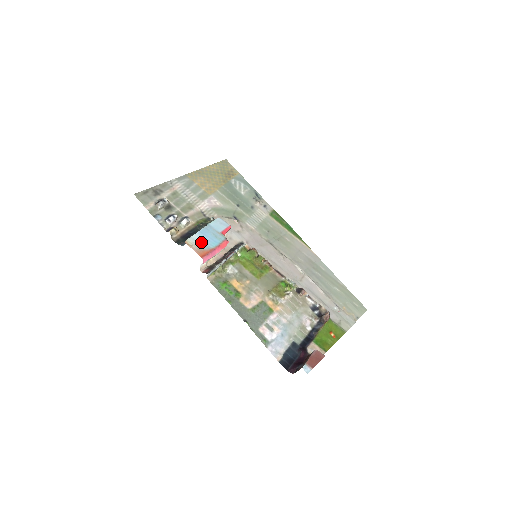
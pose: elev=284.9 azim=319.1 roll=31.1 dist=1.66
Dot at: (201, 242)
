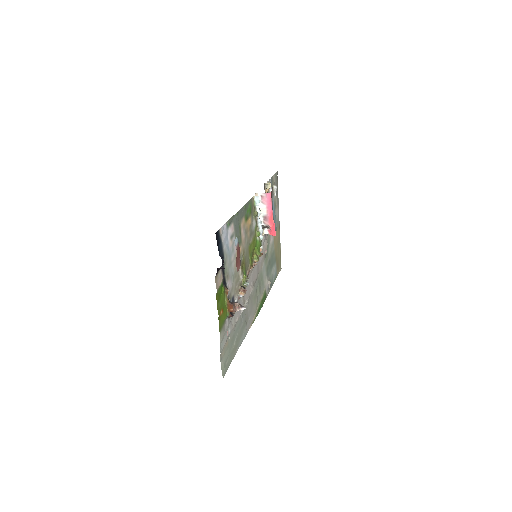
Dot at: occluded
